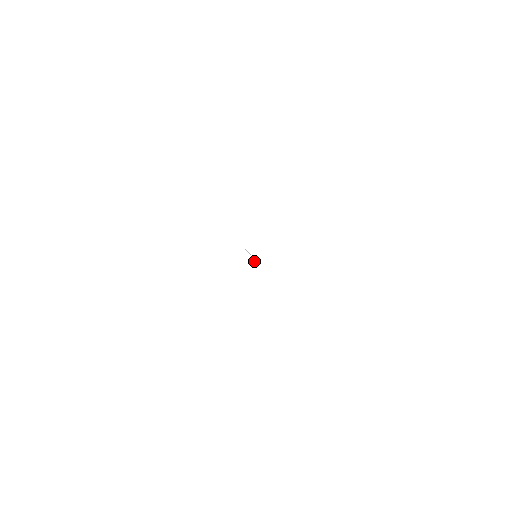
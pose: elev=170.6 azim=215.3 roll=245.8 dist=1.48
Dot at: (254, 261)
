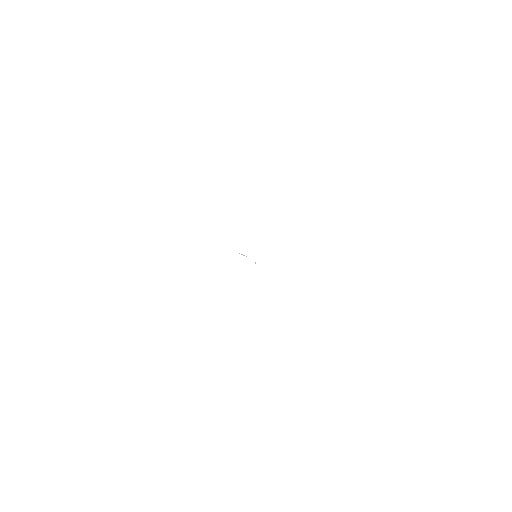
Dot at: (255, 262)
